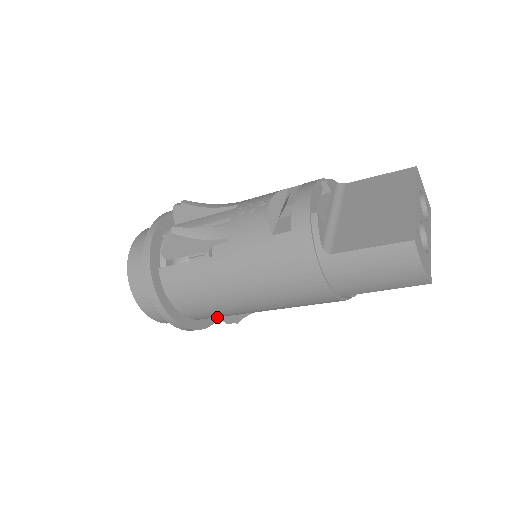
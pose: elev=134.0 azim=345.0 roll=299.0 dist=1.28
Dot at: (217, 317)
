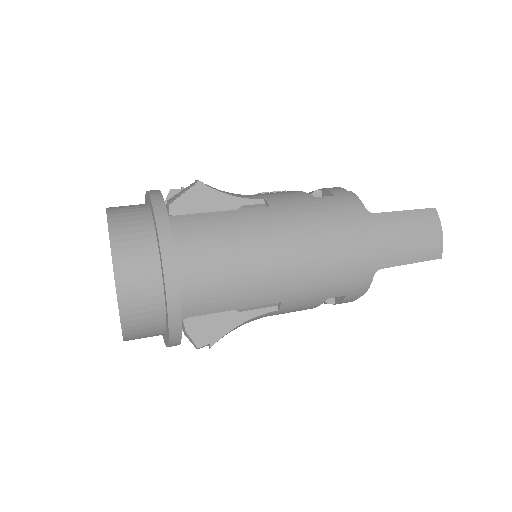
Dot at: (189, 331)
